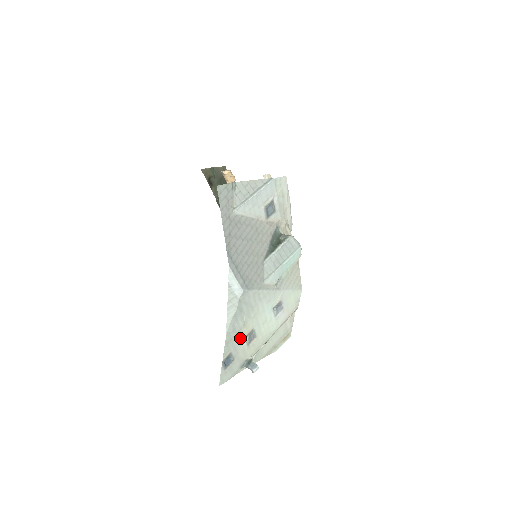
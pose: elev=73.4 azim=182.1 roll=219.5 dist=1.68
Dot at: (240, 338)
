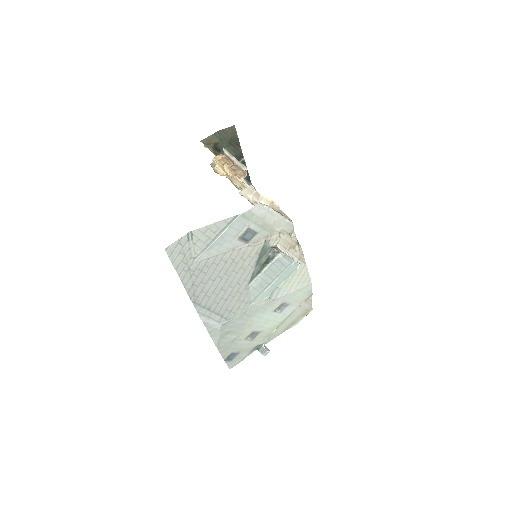
Dot at: (239, 342)
